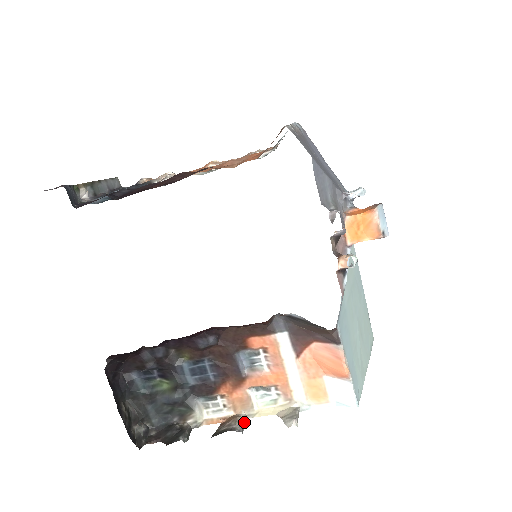
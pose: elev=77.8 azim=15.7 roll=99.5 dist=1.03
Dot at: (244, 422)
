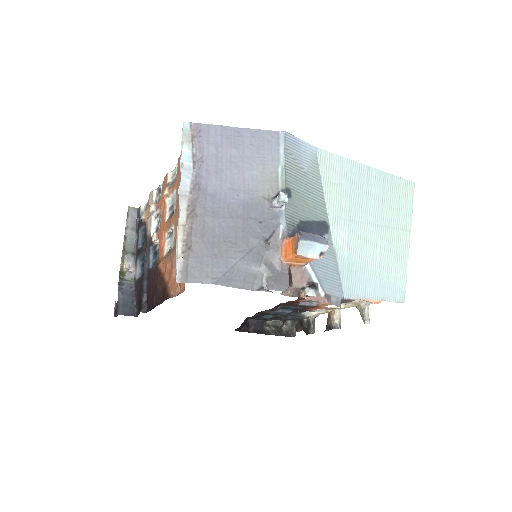
Dot at: (339, 317)
